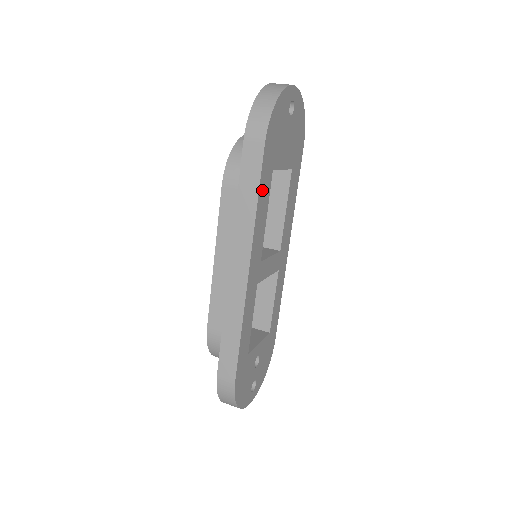
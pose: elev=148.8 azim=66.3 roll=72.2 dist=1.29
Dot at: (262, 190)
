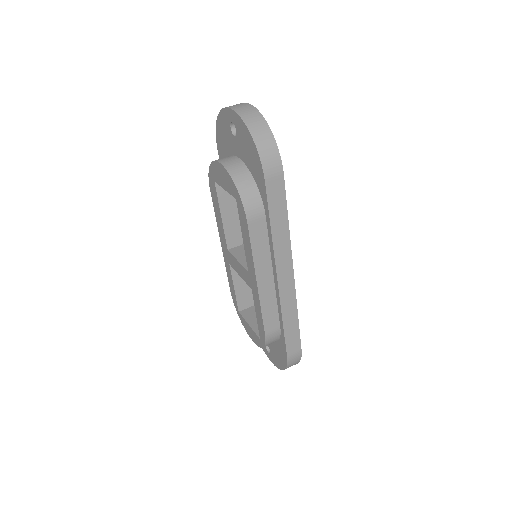
Dot at: occluded
